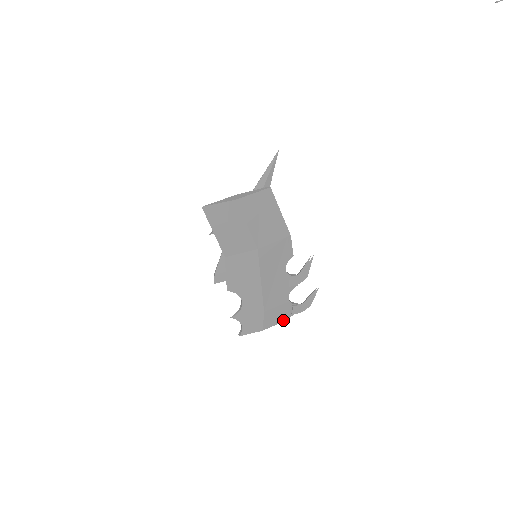
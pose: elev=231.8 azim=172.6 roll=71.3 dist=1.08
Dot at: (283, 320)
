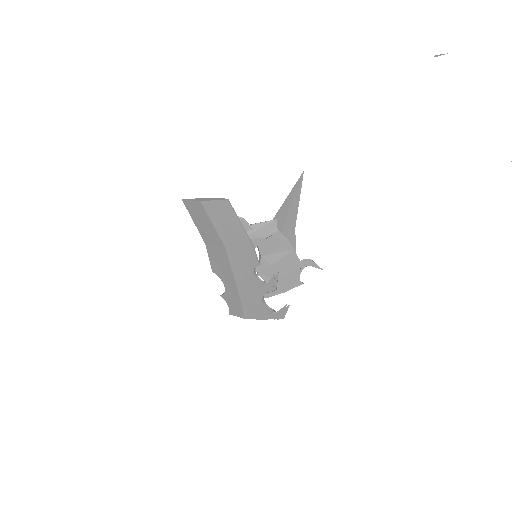
Dot at: (261, 318)
